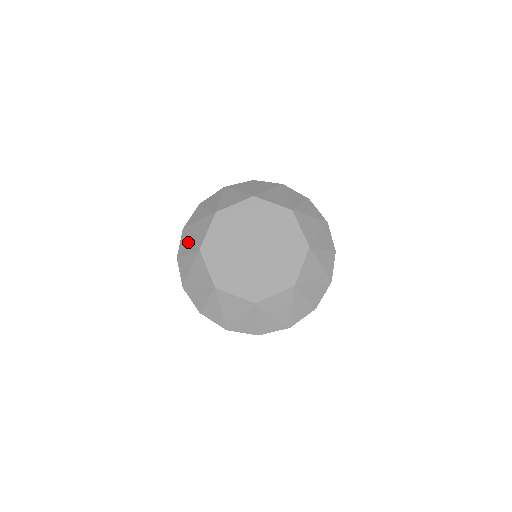
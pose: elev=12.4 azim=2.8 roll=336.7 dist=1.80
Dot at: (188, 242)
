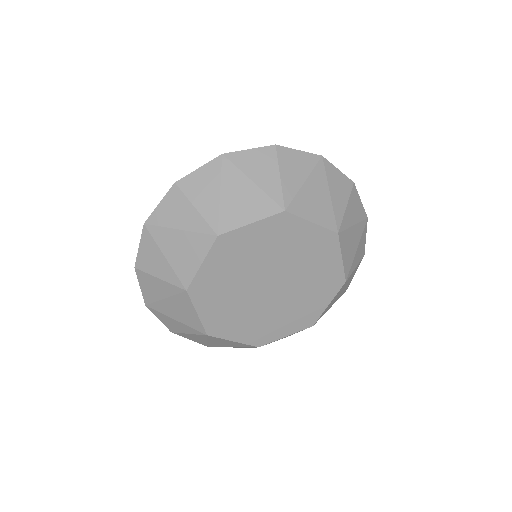
Dot at: (175, 323)
